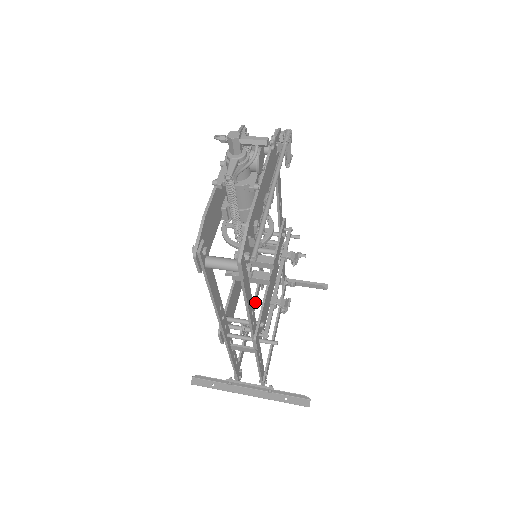
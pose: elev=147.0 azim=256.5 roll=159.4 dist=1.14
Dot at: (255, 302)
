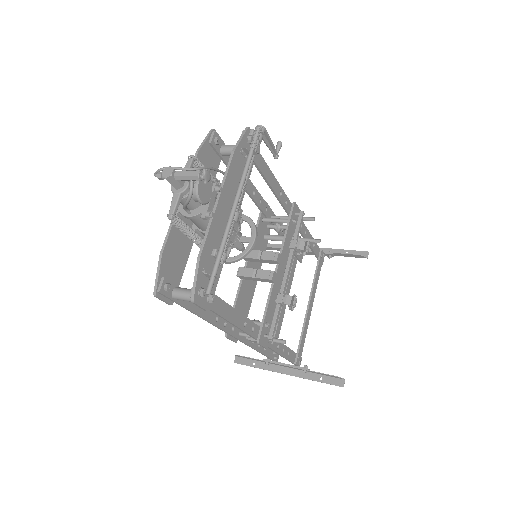
Dot at: (290, 279)
